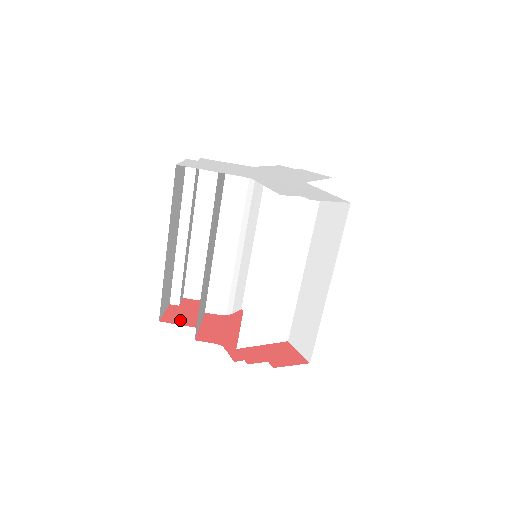
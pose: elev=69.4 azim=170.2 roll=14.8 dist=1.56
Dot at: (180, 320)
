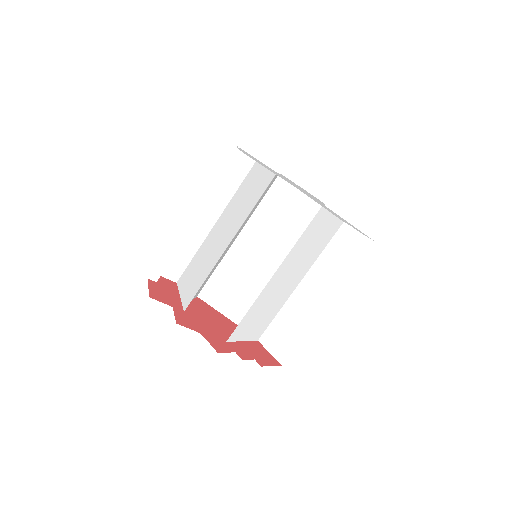
Dot at: (167, 300)
